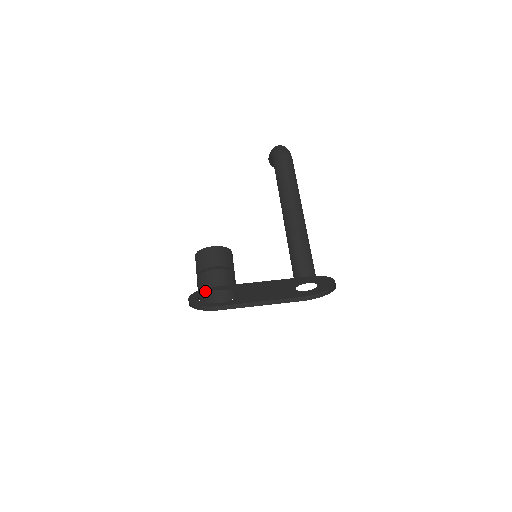
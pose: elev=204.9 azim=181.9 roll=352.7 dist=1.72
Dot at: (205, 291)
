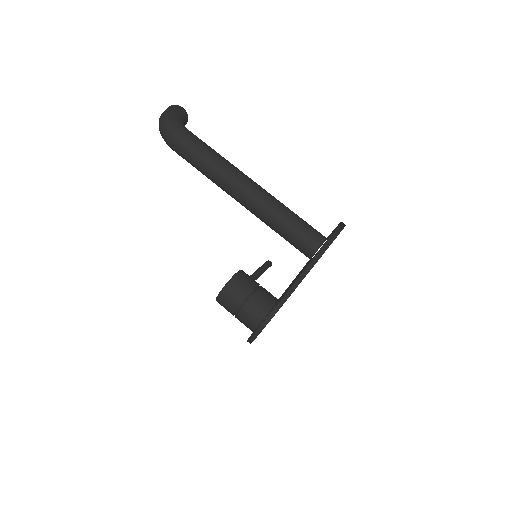
Dot at: occluded
